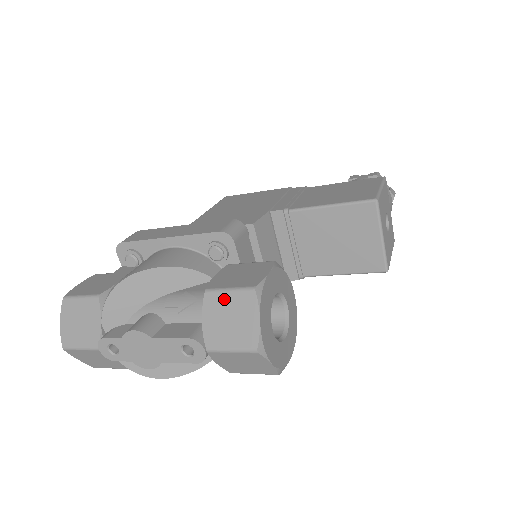
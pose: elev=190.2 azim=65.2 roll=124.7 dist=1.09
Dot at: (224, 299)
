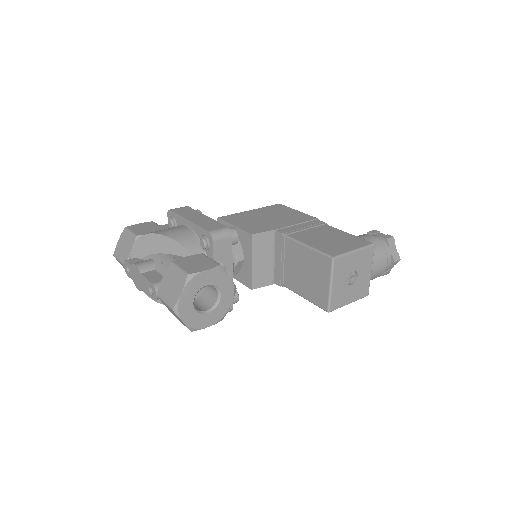
Dot at: (175, 272)
